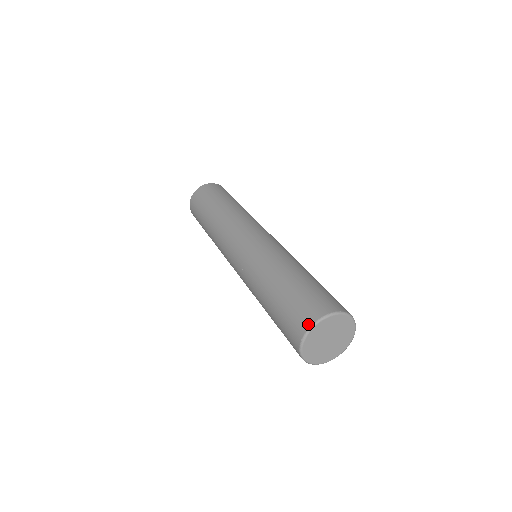
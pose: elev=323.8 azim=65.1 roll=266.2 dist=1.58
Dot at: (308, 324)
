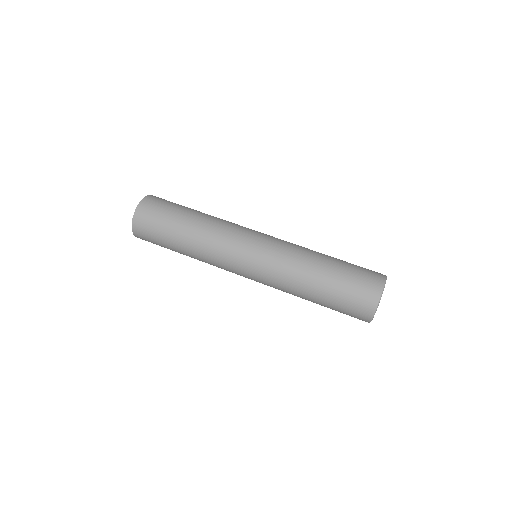
Dot at: (378, 292)
